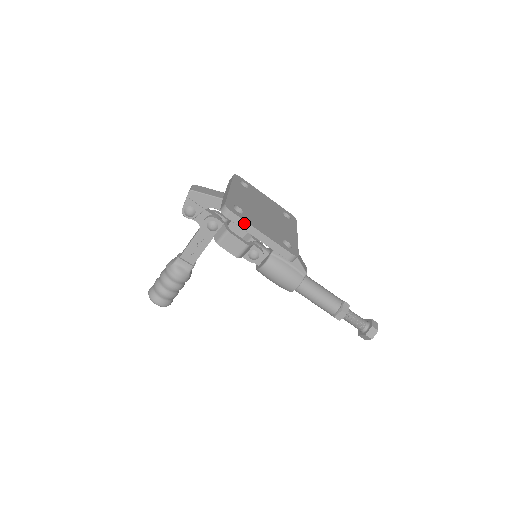
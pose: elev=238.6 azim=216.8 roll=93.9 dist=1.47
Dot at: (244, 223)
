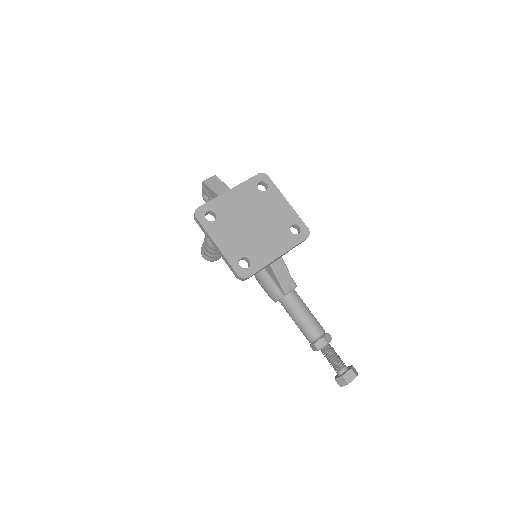
Dot at: (205, 231)
